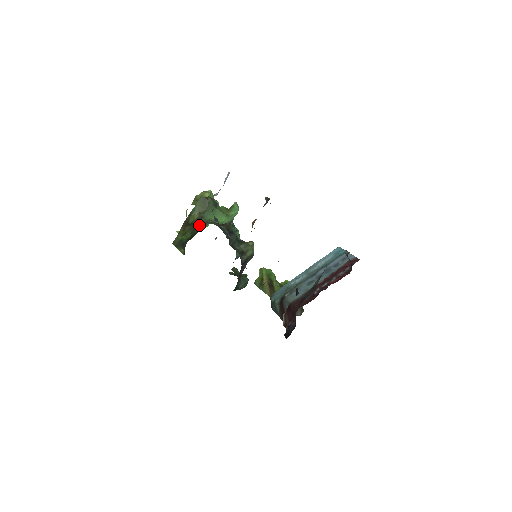
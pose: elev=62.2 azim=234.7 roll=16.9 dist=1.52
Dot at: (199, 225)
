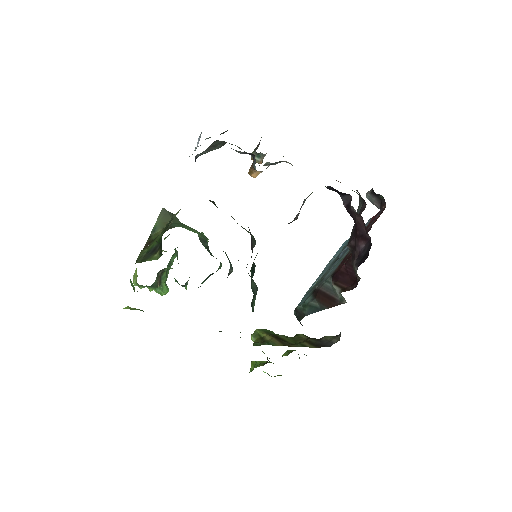
Dot at: (173, 216)
